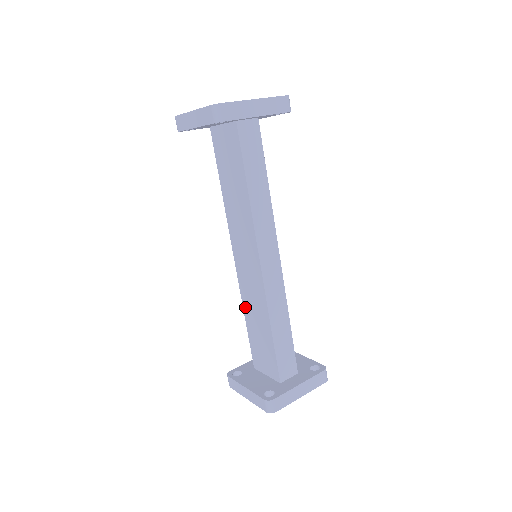
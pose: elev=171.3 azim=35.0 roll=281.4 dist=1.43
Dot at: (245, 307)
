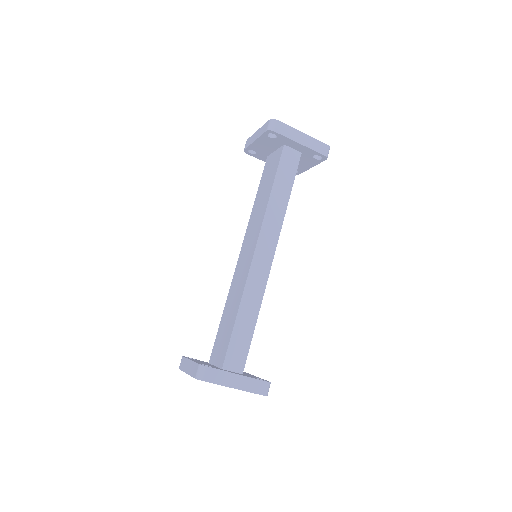
Dot at: (228, 299)
